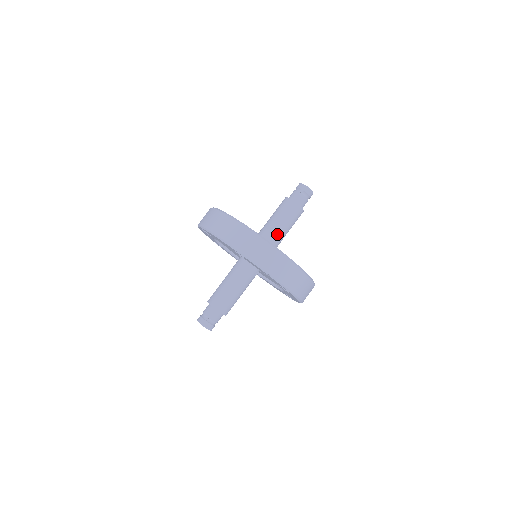
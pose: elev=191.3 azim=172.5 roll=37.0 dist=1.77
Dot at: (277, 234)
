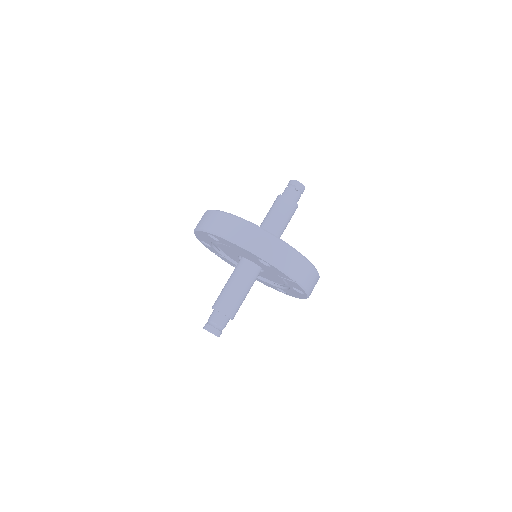
Dot at: (278, 233)
